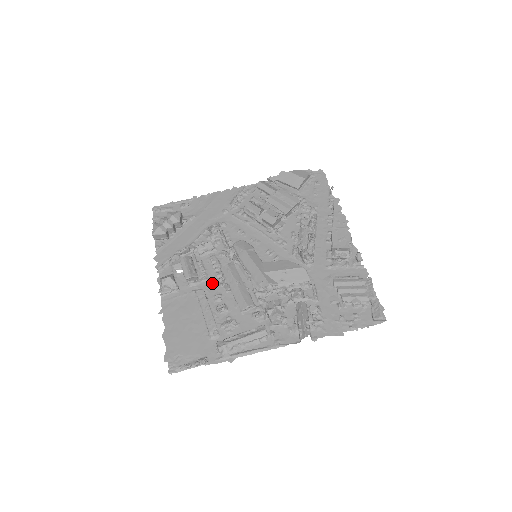
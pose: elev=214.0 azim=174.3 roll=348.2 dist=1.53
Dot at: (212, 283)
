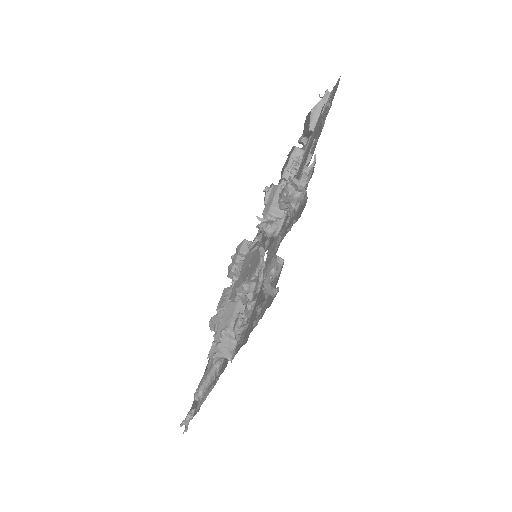
Dot at: occluded
